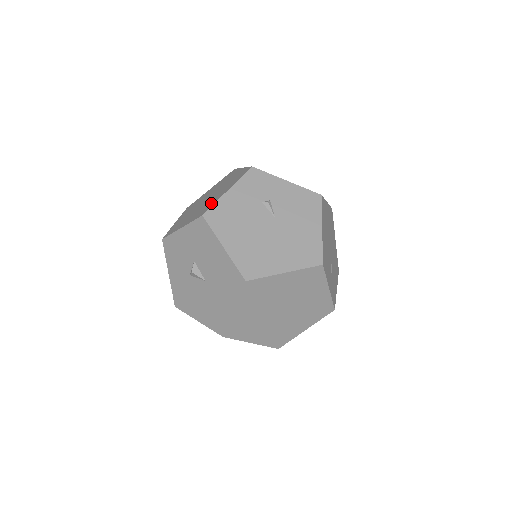
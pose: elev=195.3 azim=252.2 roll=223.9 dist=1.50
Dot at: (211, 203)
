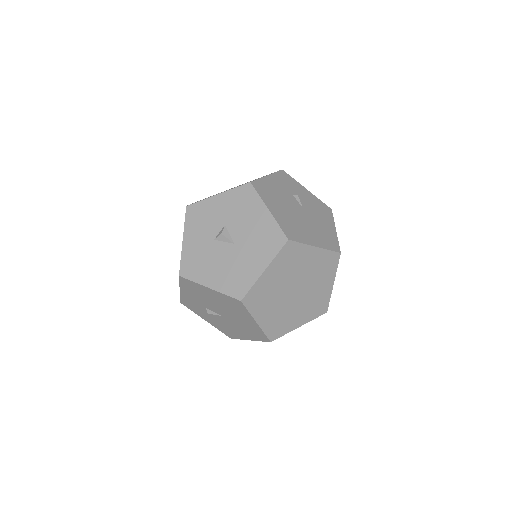
Dot at: occluded
